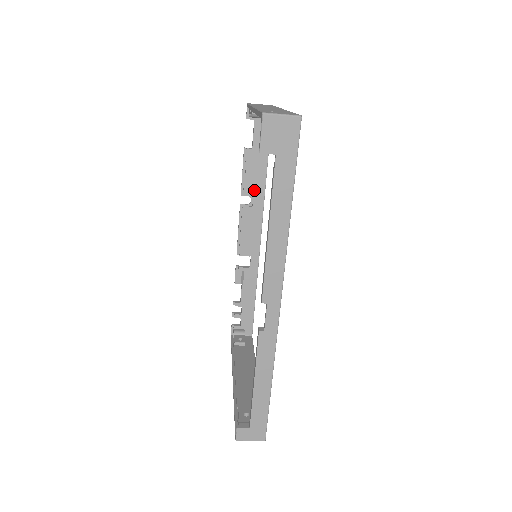
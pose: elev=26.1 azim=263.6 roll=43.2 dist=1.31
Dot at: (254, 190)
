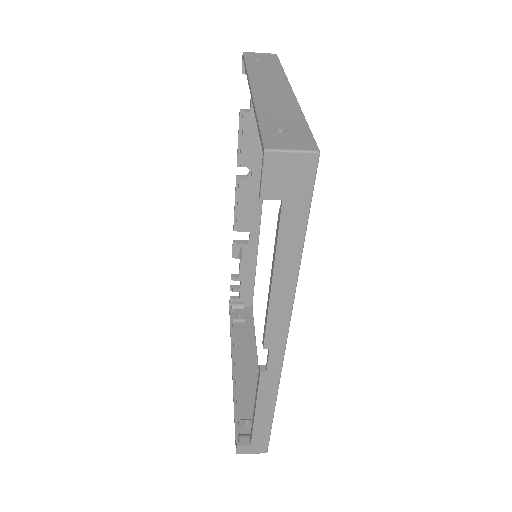
Dot at: (253, 161)
